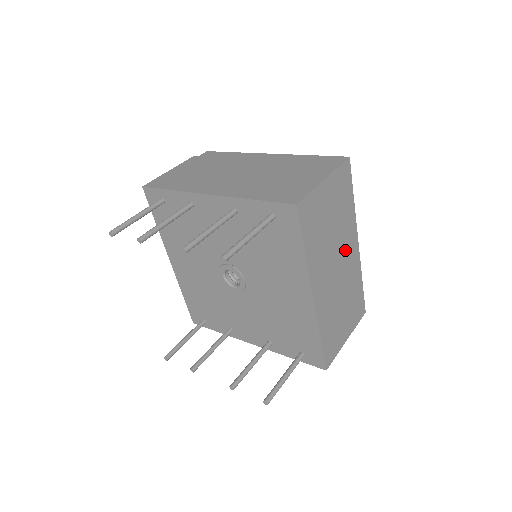
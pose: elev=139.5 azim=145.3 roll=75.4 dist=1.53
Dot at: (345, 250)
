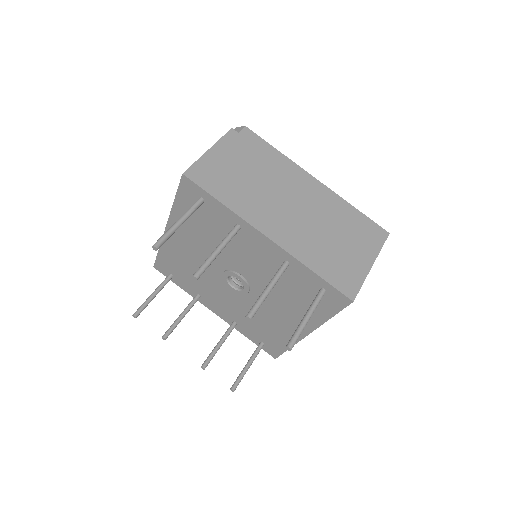
Dot at: occluded
